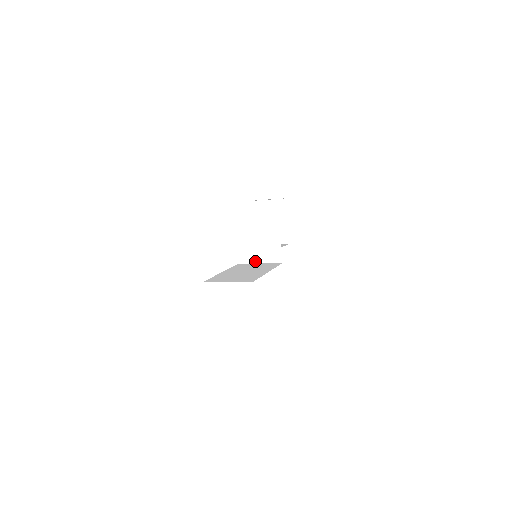
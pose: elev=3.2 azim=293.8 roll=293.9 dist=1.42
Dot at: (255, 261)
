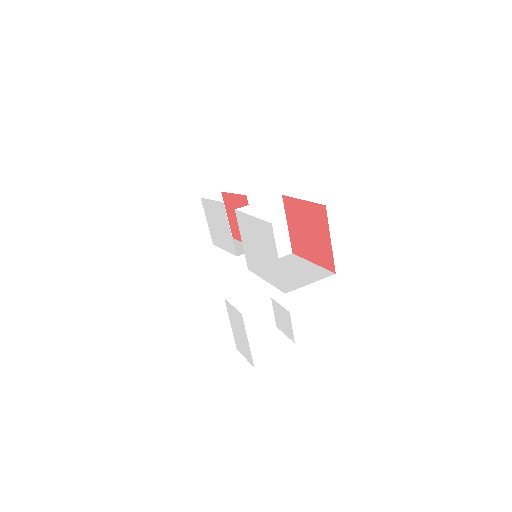
Dot at: occluded
